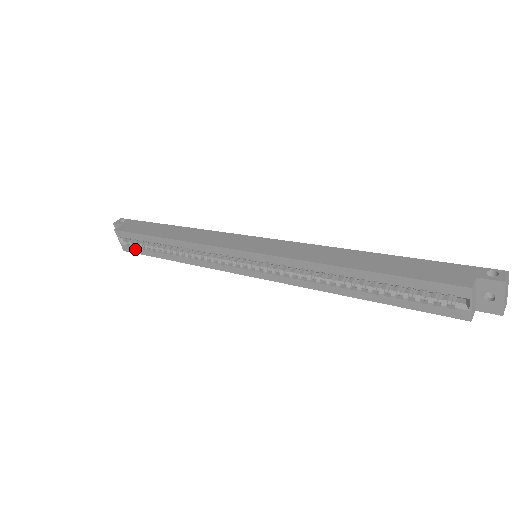
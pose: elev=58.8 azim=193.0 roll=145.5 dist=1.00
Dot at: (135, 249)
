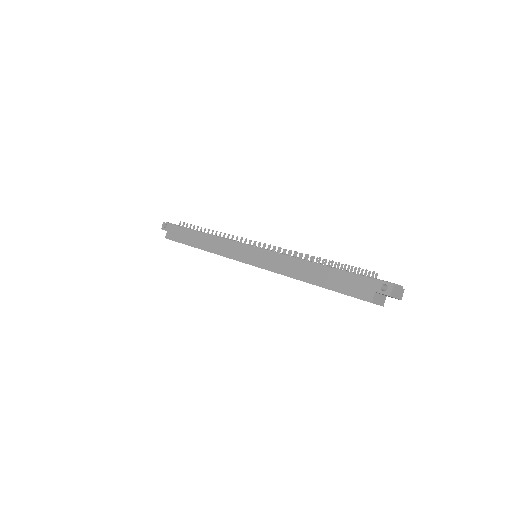
Dot at: occluded
